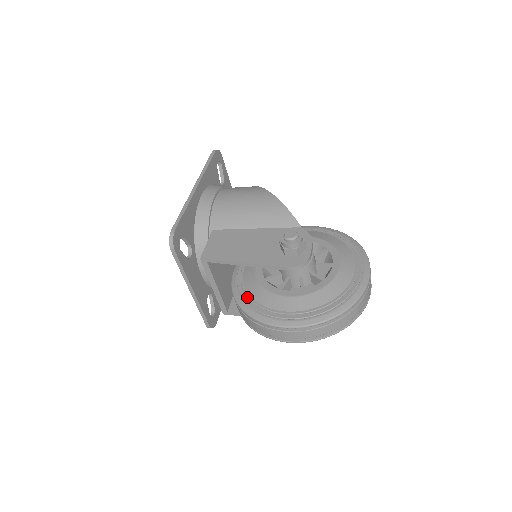
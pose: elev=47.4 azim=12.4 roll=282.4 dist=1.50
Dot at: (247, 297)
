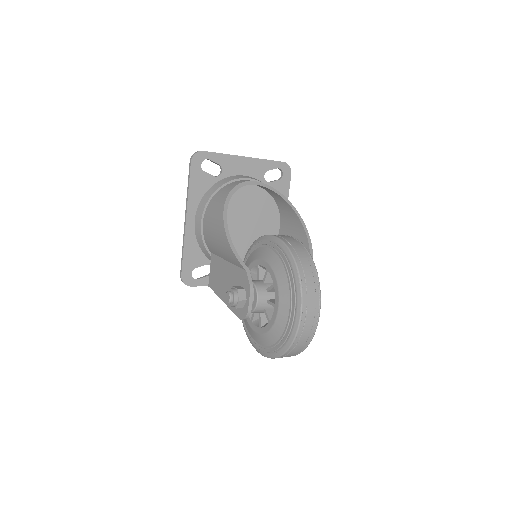
Dot at: occluded
